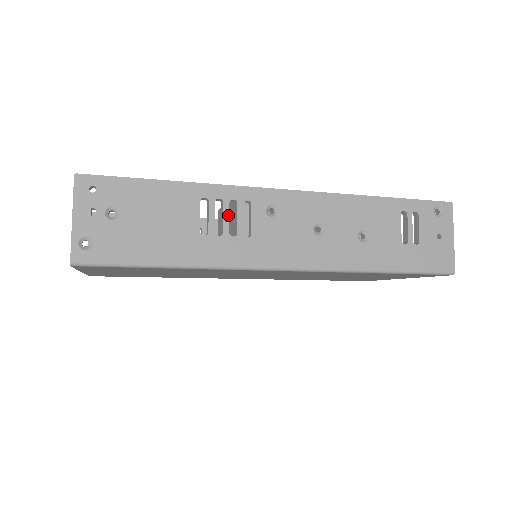
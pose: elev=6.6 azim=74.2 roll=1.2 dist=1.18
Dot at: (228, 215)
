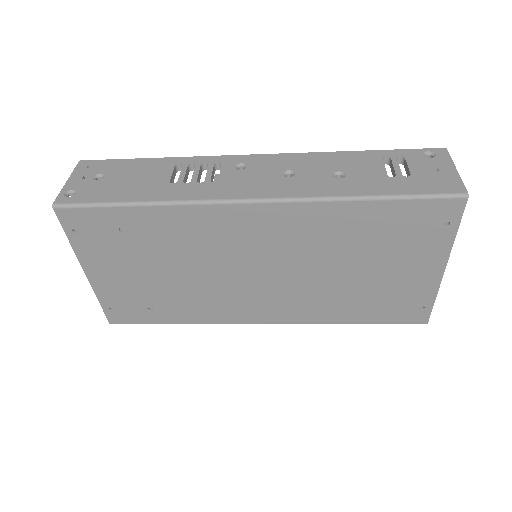
Dot at: (198, 171)
